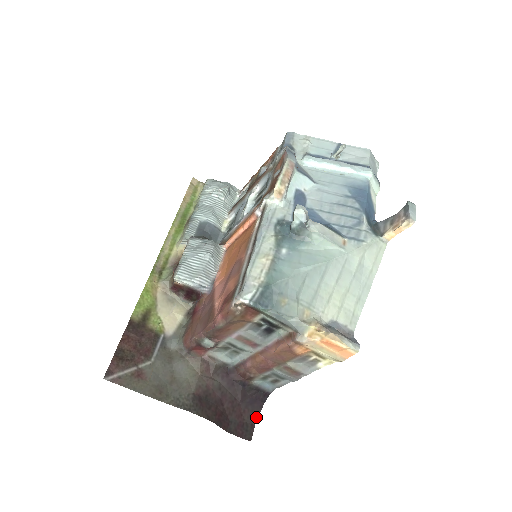
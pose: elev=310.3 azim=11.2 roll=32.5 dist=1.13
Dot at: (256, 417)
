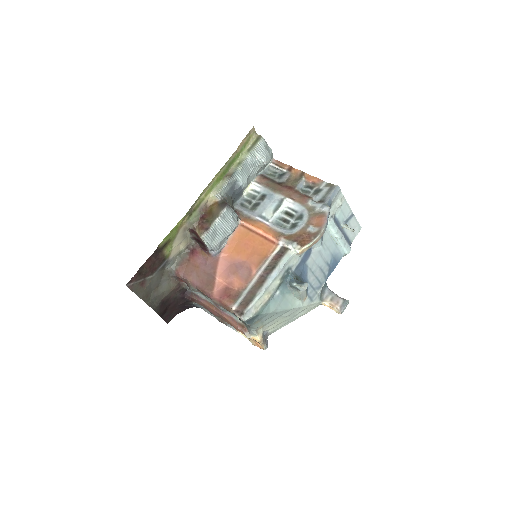
Dot at: occluded
